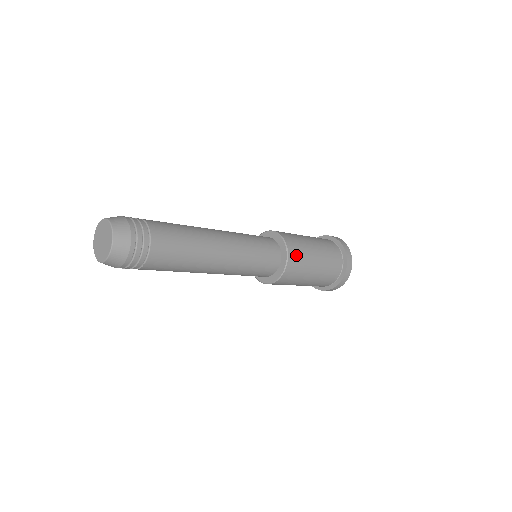
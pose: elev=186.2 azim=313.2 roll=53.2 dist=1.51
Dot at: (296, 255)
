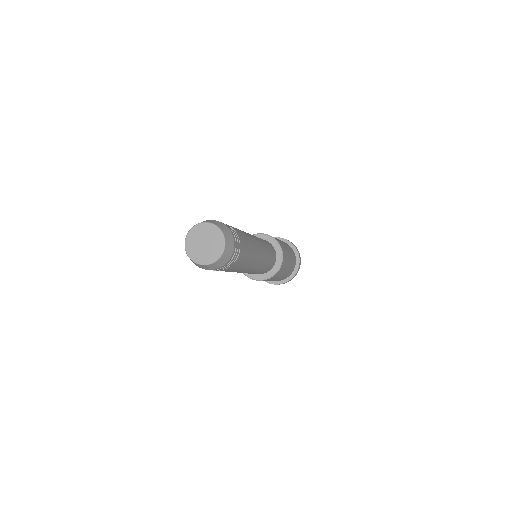
Dot at: (275, 238)
